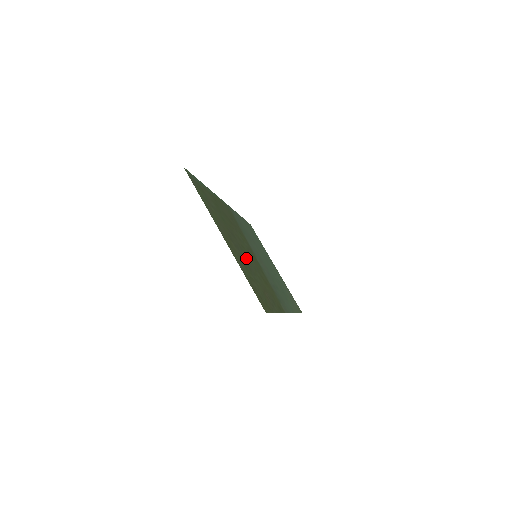
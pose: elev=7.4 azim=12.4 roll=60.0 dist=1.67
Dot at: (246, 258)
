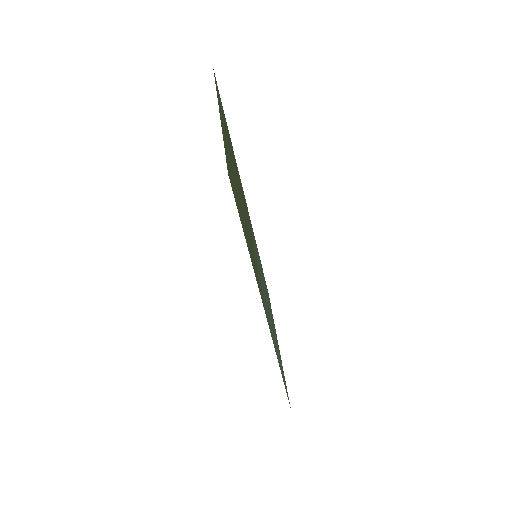
Dot at: (239, 194)
